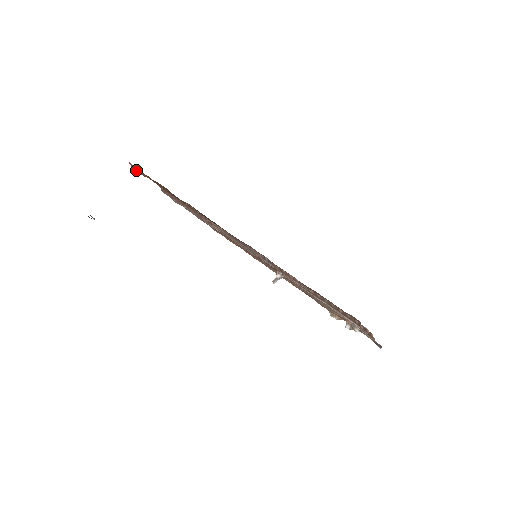
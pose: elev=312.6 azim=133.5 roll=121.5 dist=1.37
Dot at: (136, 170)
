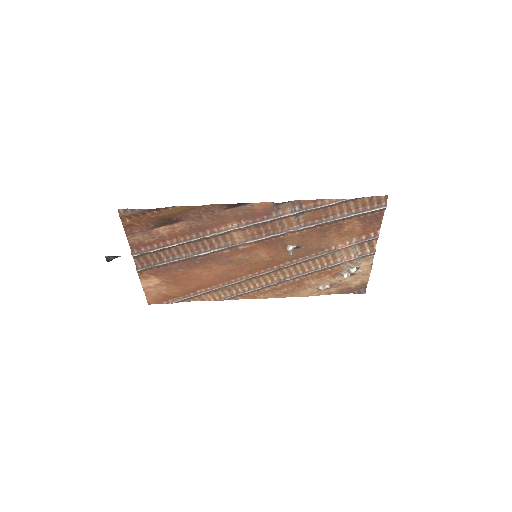
Dot at: (129, 214)
